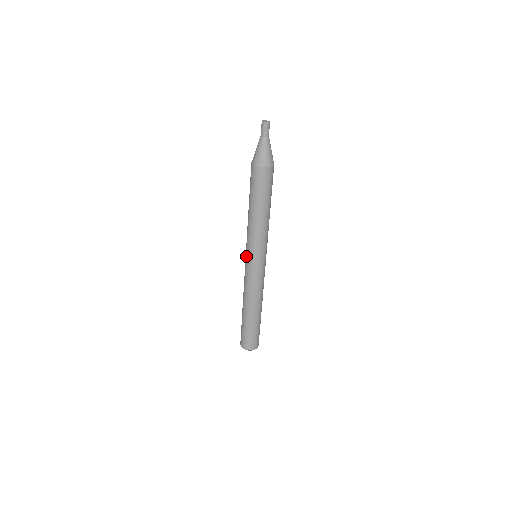
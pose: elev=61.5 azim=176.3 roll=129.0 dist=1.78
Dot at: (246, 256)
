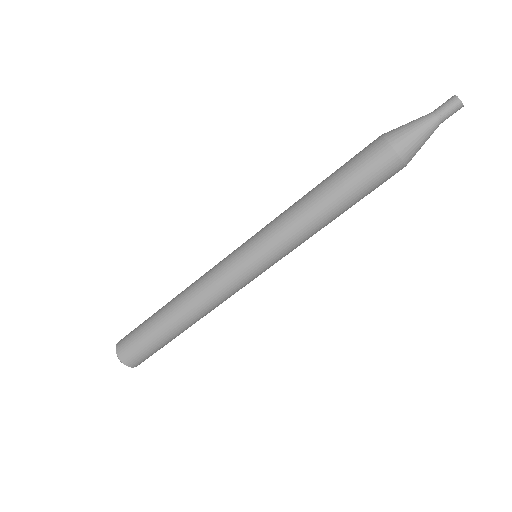
Dot at: (250, 254)
